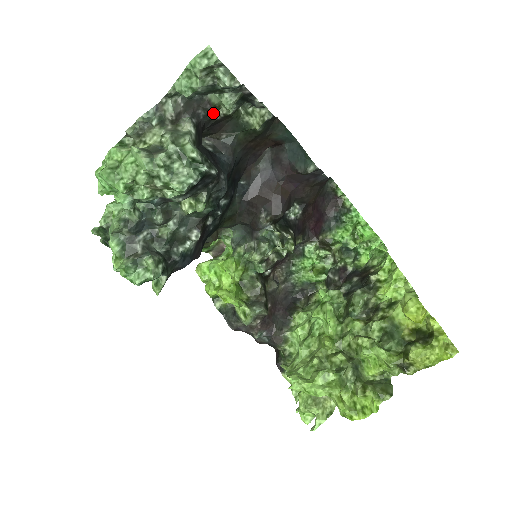
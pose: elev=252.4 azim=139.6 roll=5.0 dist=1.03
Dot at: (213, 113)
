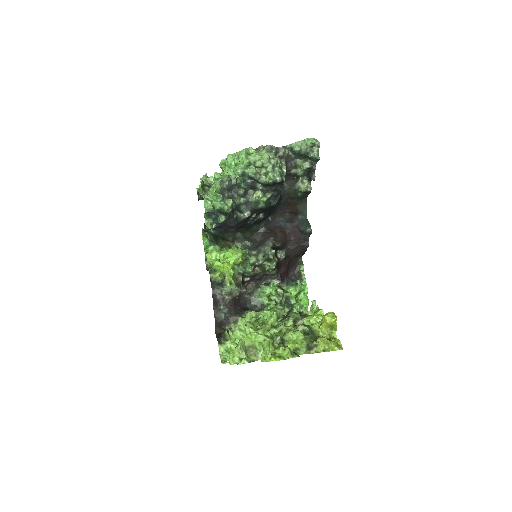
Dot at: (293, 169)
